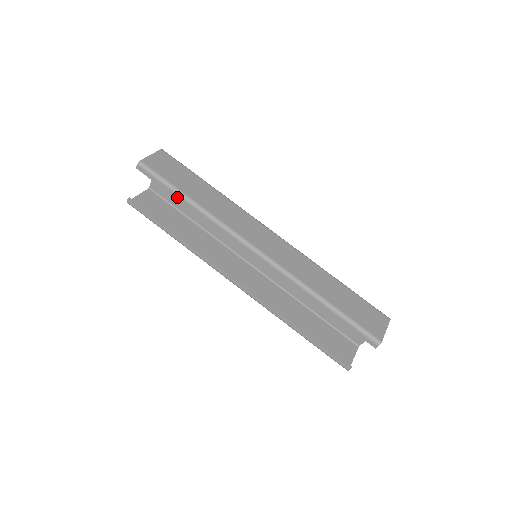
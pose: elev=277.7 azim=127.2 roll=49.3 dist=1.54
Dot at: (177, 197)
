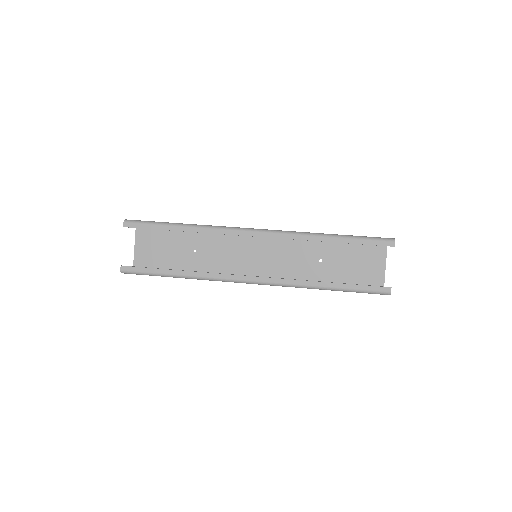
Dot at: (169, 228)
